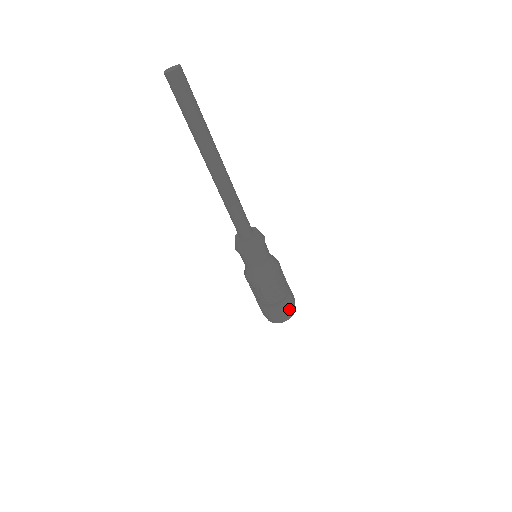
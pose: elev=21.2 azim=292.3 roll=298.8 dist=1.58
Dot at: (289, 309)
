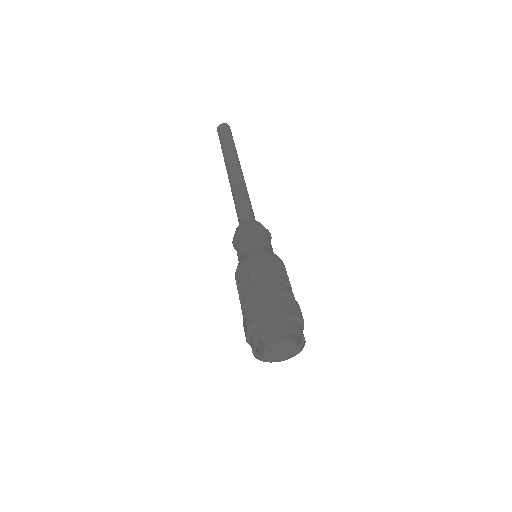
Dot at: (289, 313)
